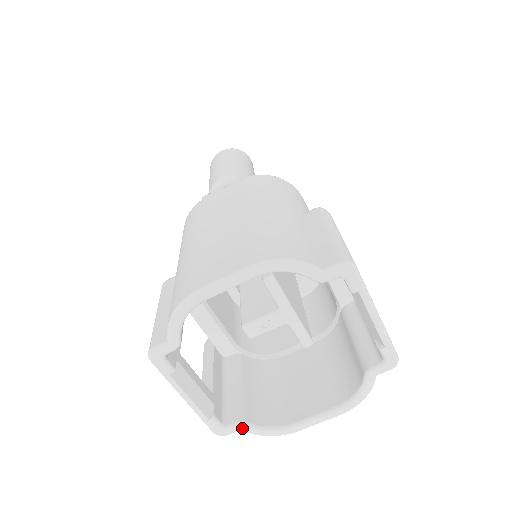
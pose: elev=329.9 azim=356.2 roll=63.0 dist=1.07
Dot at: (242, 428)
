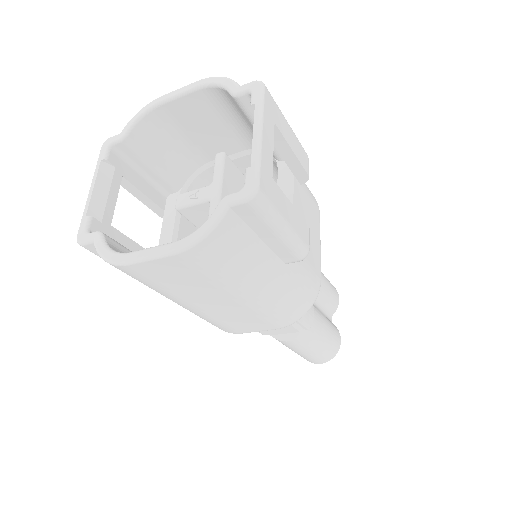
Dot at: (96, 237)
